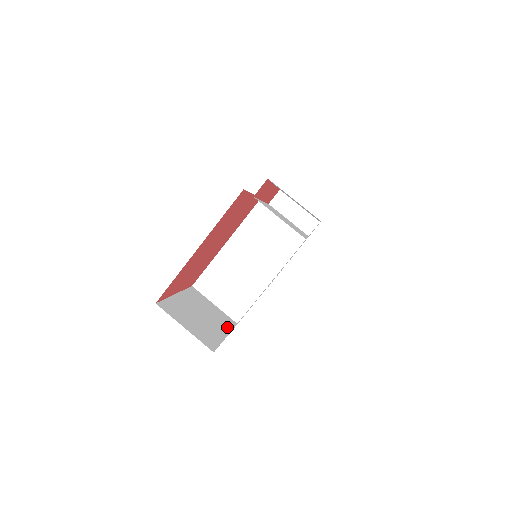
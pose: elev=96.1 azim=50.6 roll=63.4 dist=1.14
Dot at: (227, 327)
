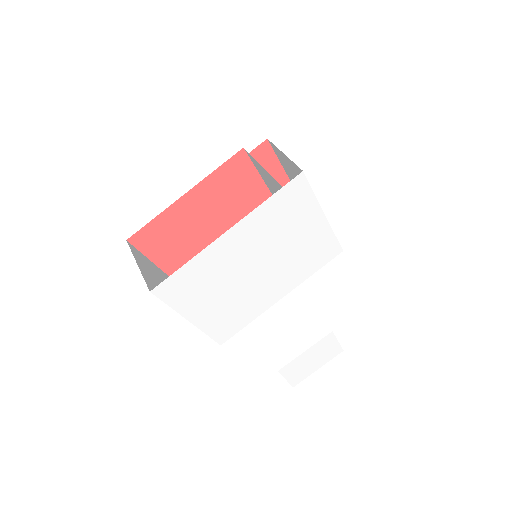
Dot at: occluded
